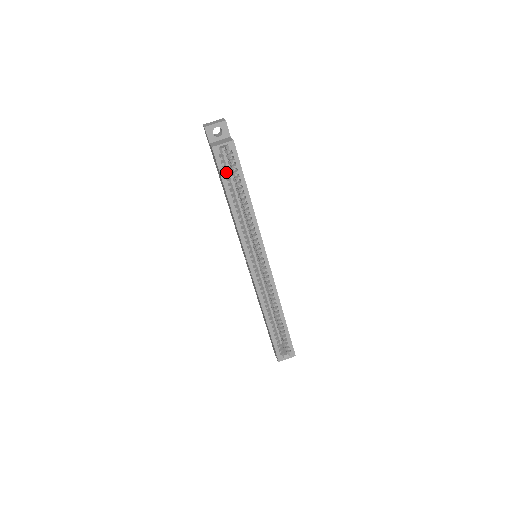
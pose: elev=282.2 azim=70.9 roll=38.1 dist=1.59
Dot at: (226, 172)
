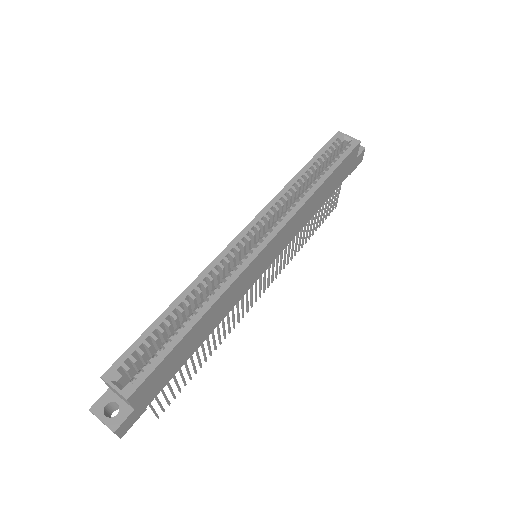
Dot at: (326, 161)
